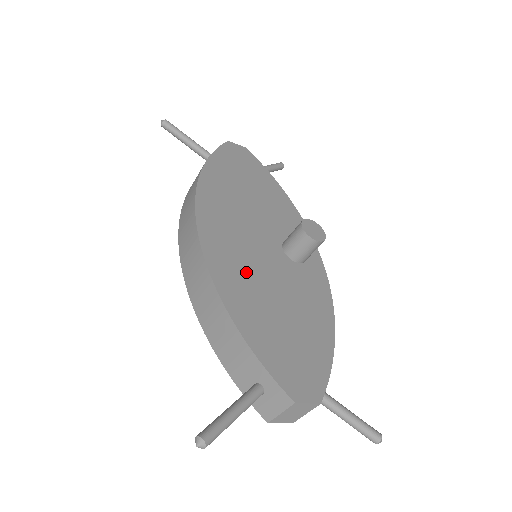
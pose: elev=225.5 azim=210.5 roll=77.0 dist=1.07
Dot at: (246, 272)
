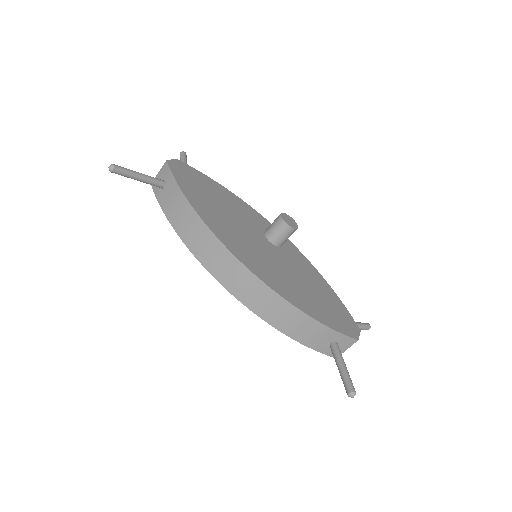
Dot at: (282, 277)
